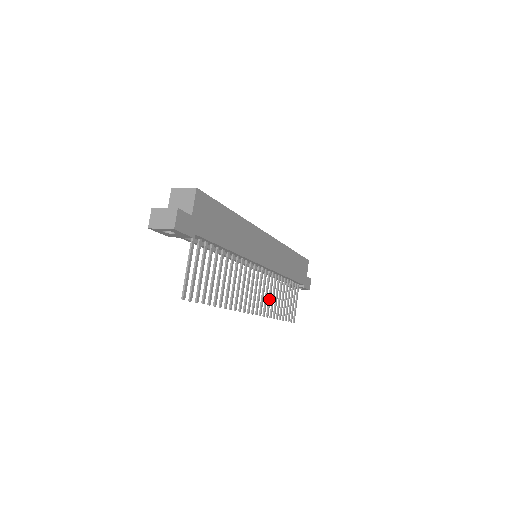
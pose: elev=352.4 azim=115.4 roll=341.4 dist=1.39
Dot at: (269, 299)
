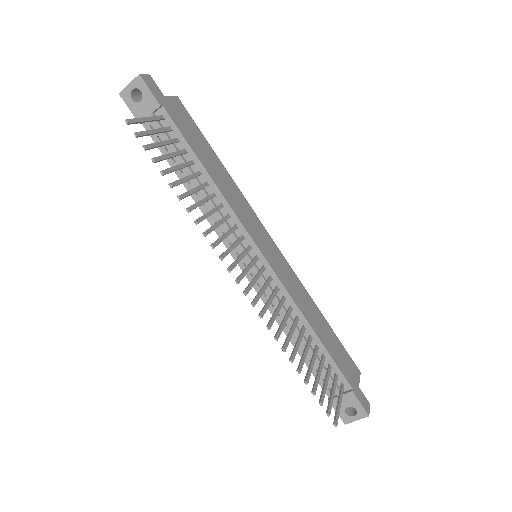
Dot at: (274, 313)
